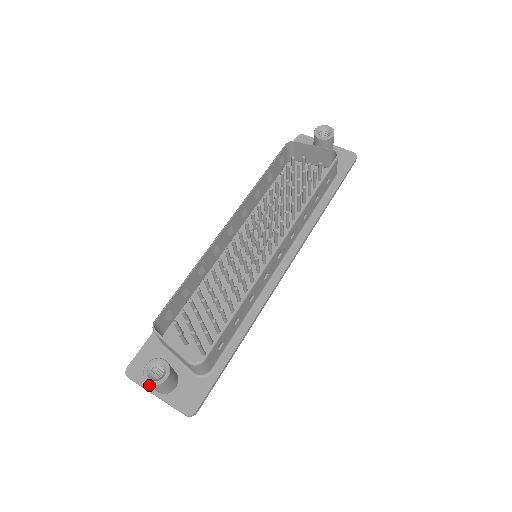
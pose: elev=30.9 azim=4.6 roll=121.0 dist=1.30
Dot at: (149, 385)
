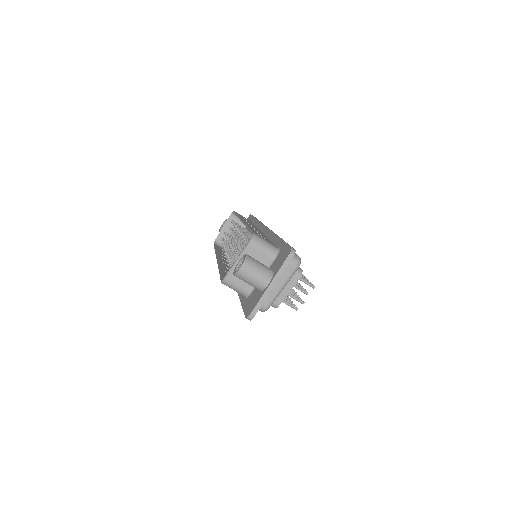
Dot at: (262, 293)
